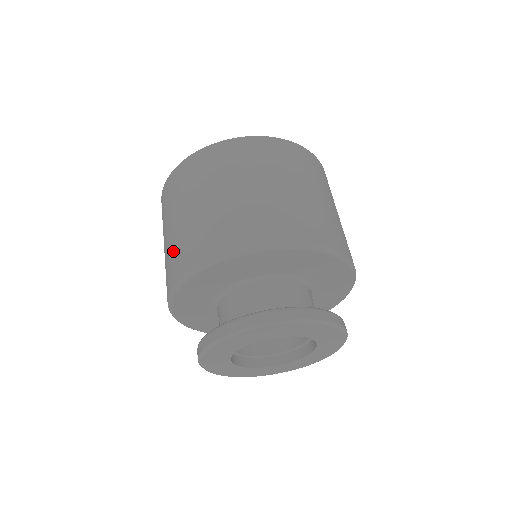
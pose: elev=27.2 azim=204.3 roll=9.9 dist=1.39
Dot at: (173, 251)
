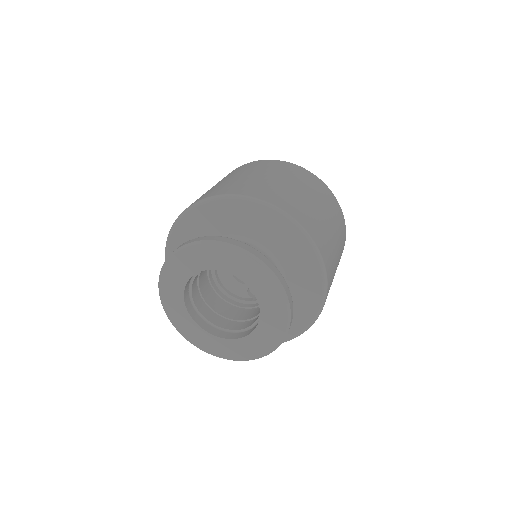
Dot at: (222, 185)
